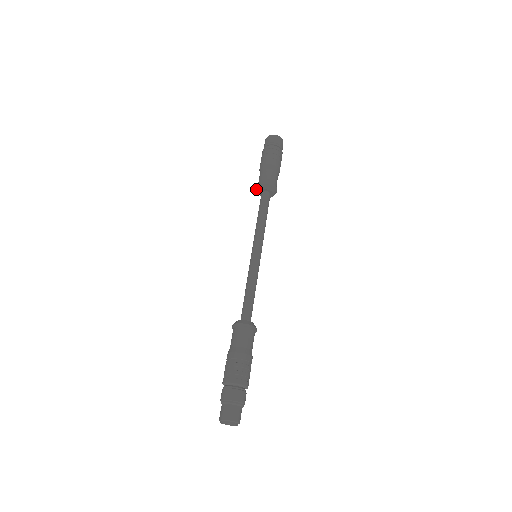
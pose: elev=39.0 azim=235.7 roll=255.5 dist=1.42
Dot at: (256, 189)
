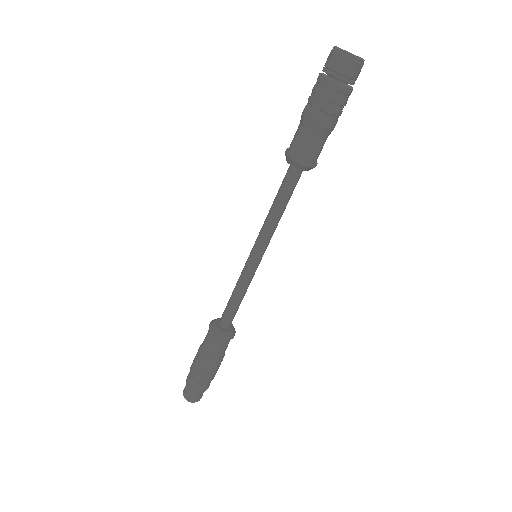
Dot at: (286, 157)
